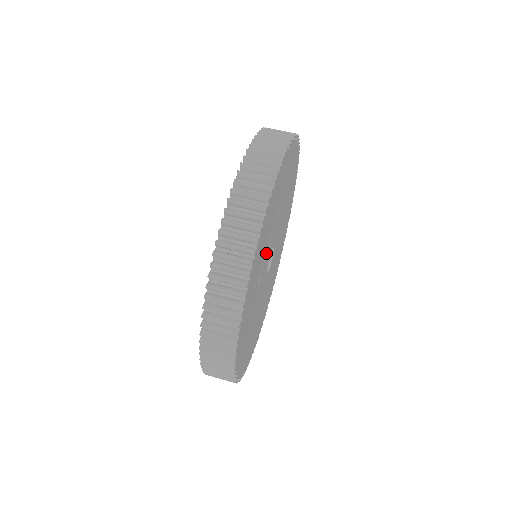
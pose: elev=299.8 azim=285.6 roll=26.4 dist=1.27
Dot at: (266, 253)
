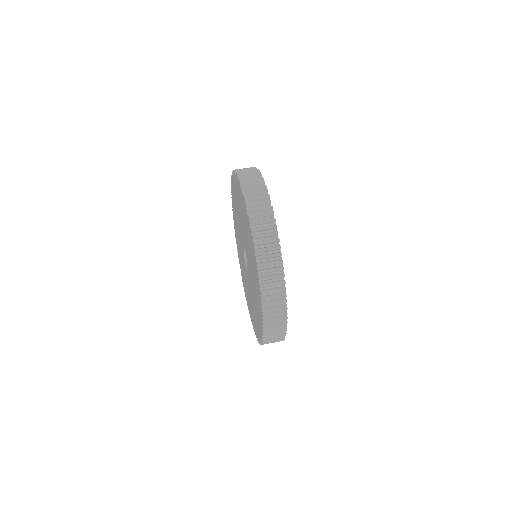
Dot at: occluded
